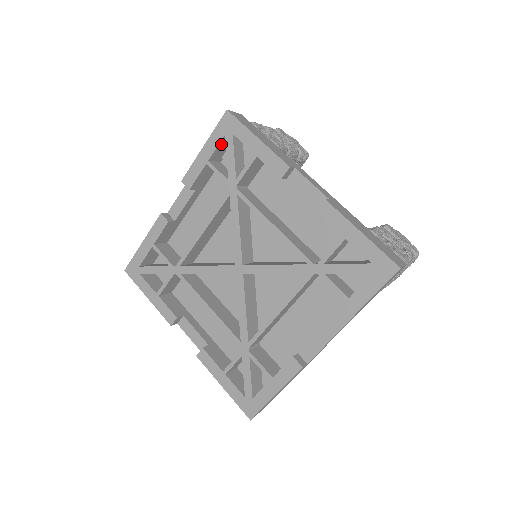
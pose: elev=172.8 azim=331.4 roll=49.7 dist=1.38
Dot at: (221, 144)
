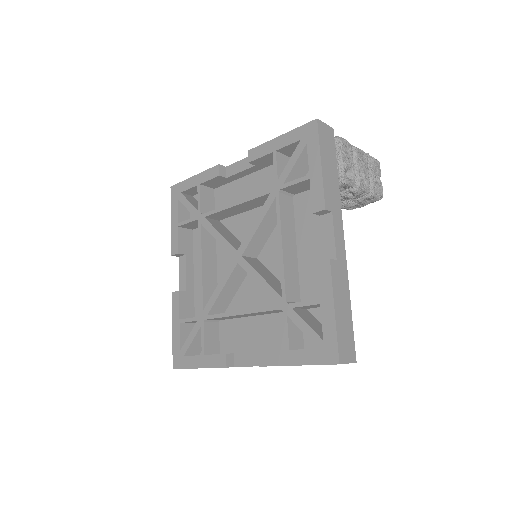
Dot at: (180, 208)
